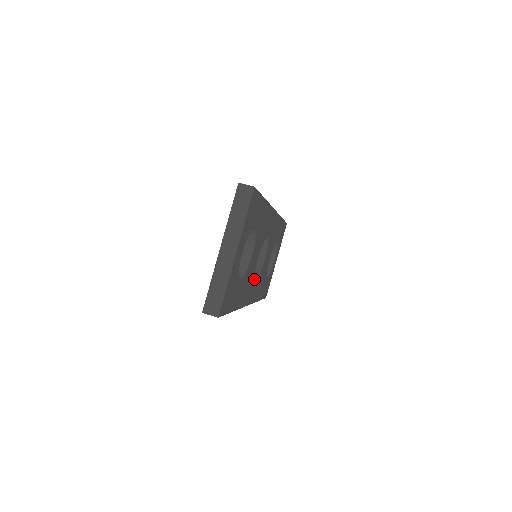
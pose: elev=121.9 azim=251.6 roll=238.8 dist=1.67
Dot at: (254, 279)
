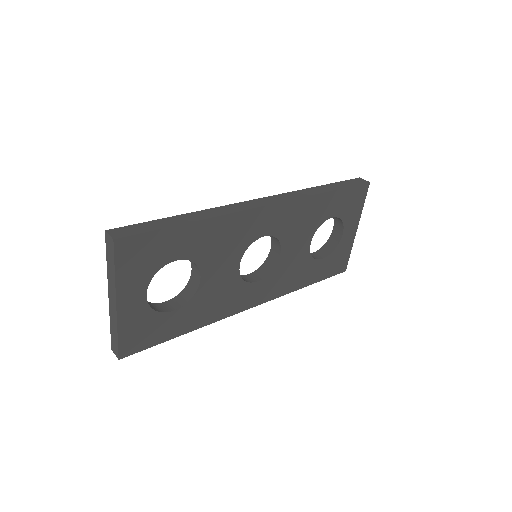
Dot at: (249, 284)
